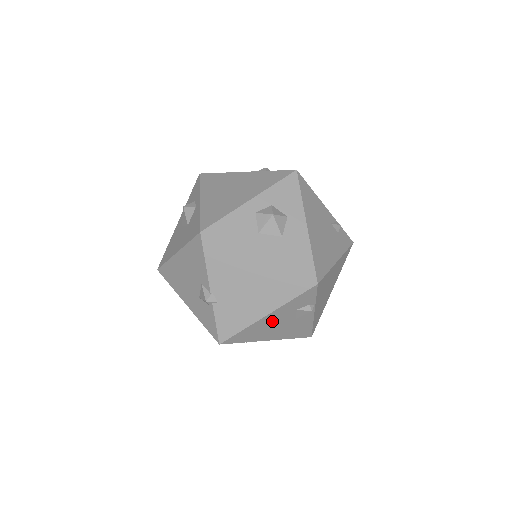
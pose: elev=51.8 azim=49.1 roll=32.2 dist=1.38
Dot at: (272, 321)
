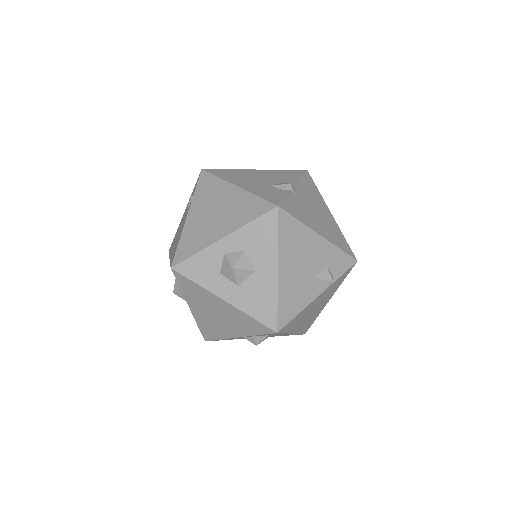
Dot at: (311, 250)
